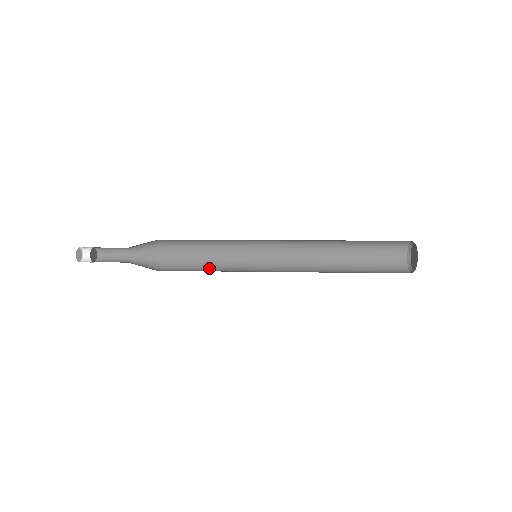
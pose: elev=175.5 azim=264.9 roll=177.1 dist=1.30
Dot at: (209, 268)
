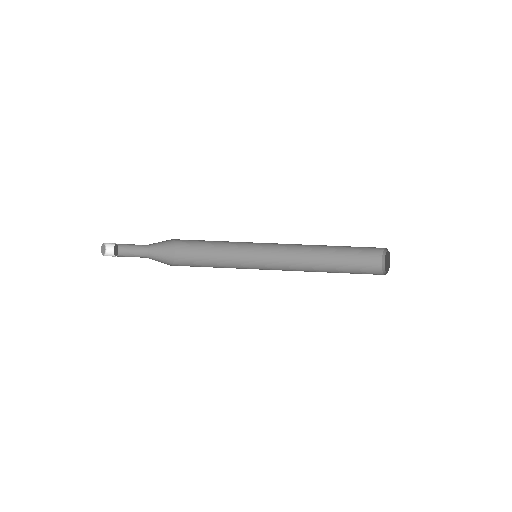
Dot at: (216, 260)
